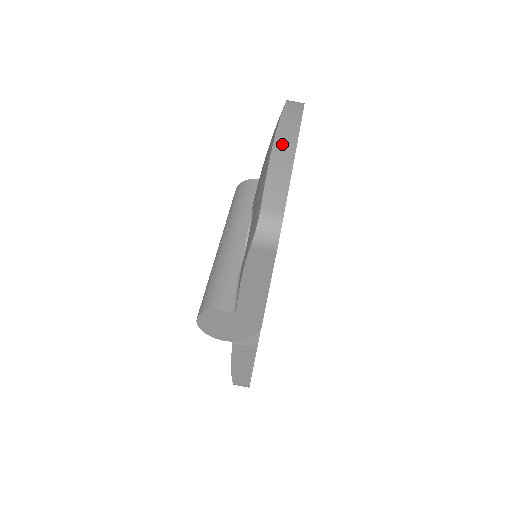
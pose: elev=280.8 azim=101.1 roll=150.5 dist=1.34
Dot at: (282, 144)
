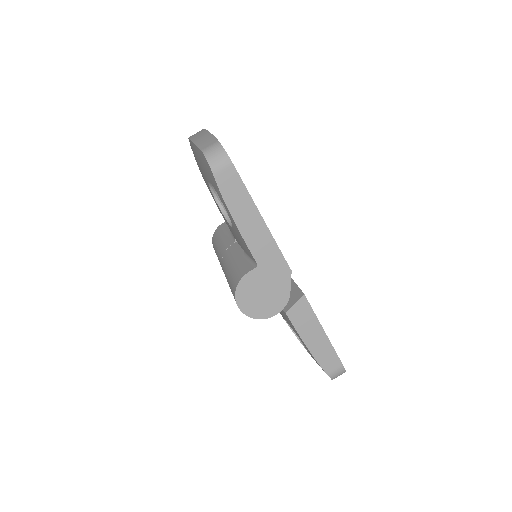
Dot at: (195, 135)
